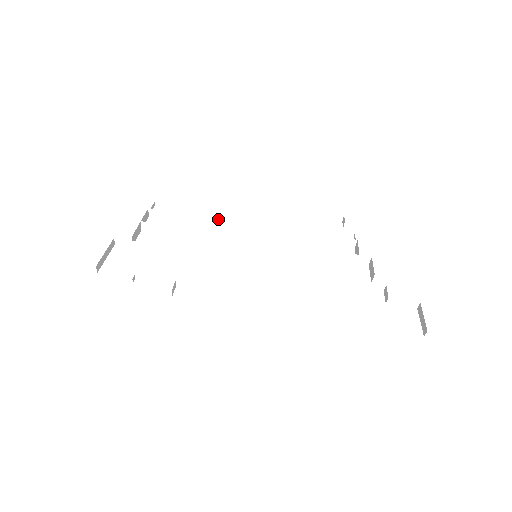
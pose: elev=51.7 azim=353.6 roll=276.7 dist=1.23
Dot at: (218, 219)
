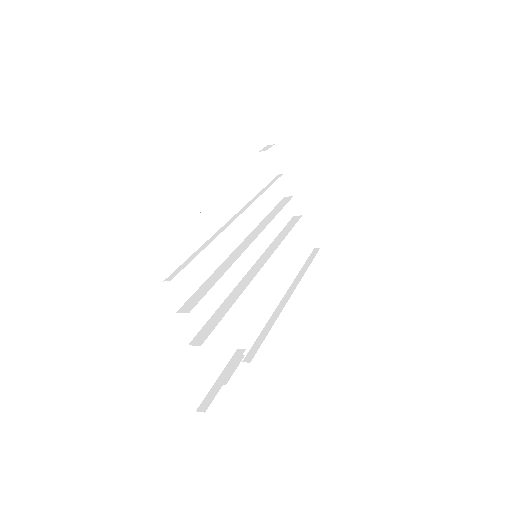
Dot at: occluded
